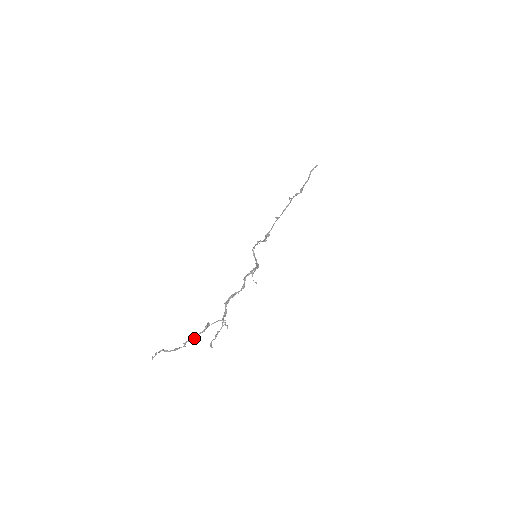
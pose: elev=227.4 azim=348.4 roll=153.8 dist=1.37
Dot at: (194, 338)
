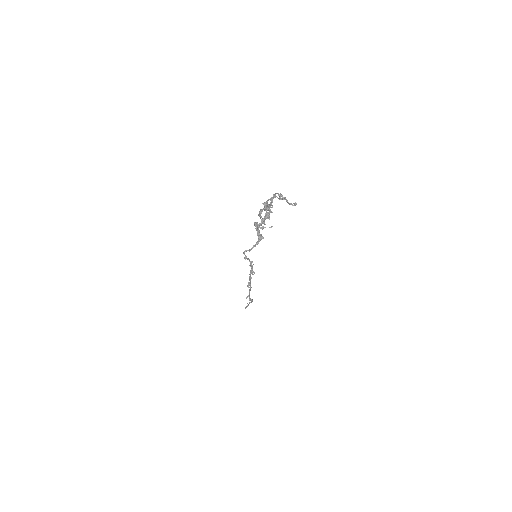
Dot at: (267, 204)
